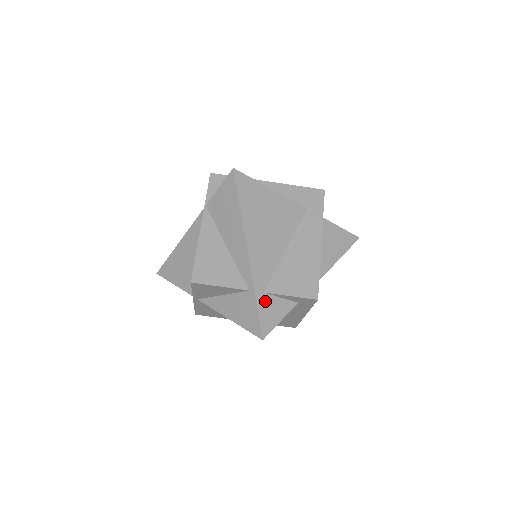
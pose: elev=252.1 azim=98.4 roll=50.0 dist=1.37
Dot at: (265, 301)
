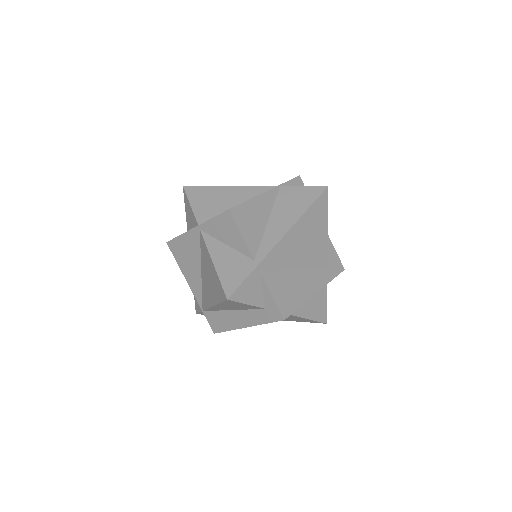
Dot at: (255, 279)
